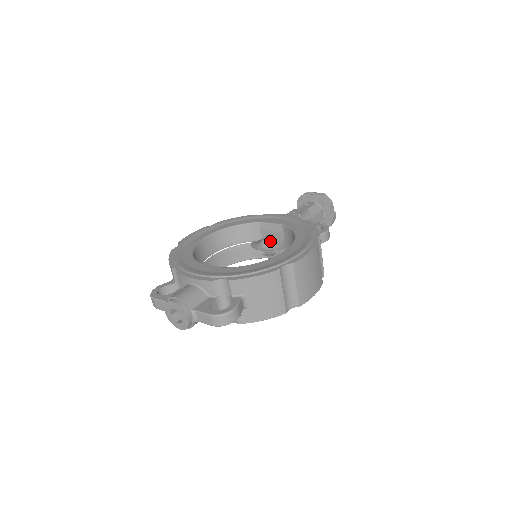
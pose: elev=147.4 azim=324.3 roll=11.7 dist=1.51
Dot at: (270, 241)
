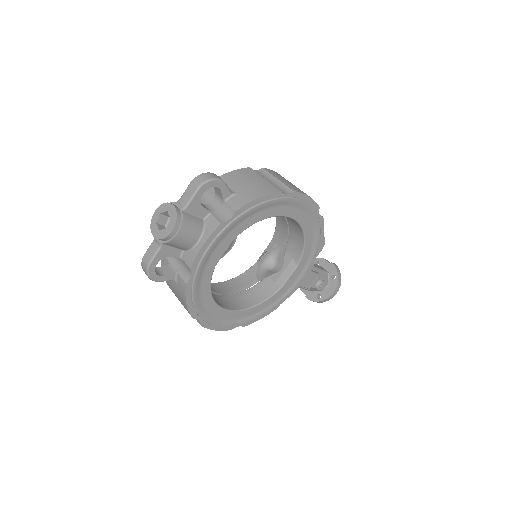
Dot at: (266, 251)
